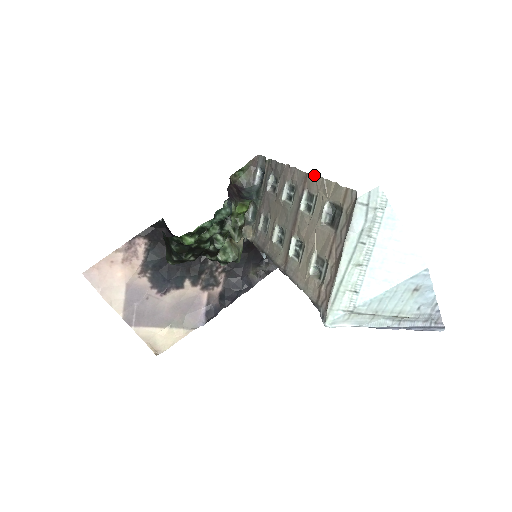
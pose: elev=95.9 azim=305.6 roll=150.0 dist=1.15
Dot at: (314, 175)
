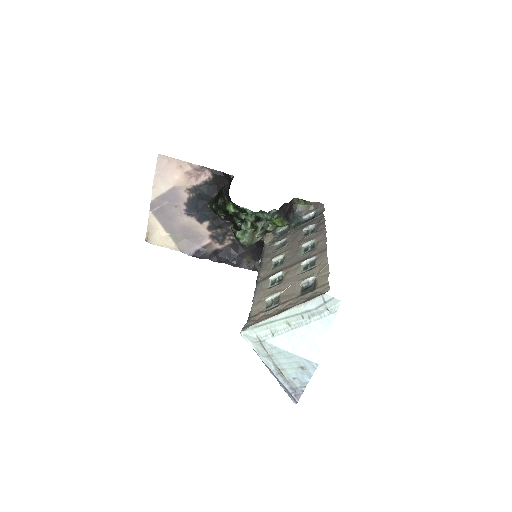
Dot at: occluded
